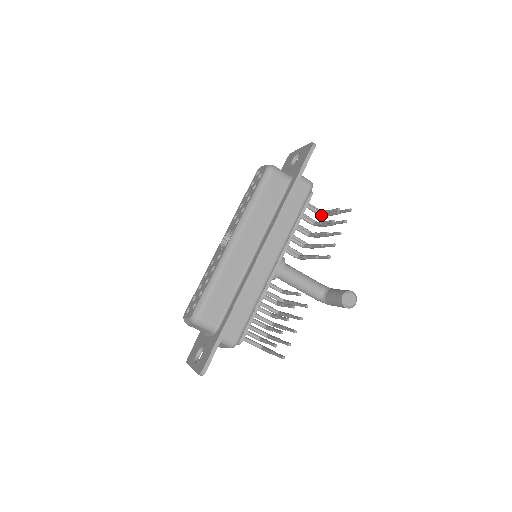
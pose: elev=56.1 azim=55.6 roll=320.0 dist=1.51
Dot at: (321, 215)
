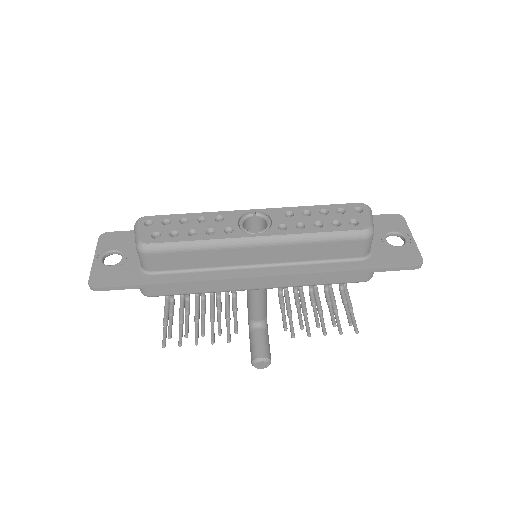
Dot at: occluded
